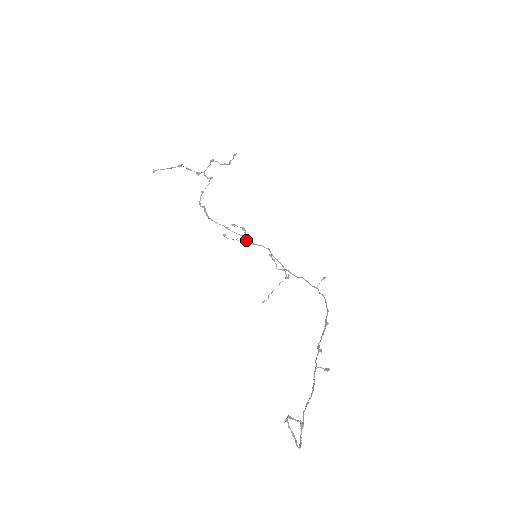
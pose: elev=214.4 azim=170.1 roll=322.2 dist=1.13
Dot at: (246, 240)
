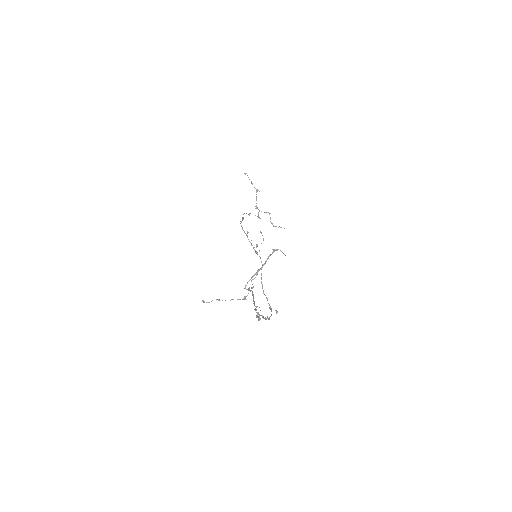
Dot at: occluded
